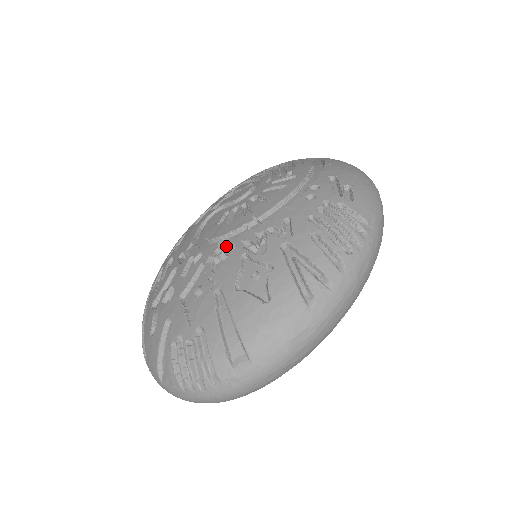
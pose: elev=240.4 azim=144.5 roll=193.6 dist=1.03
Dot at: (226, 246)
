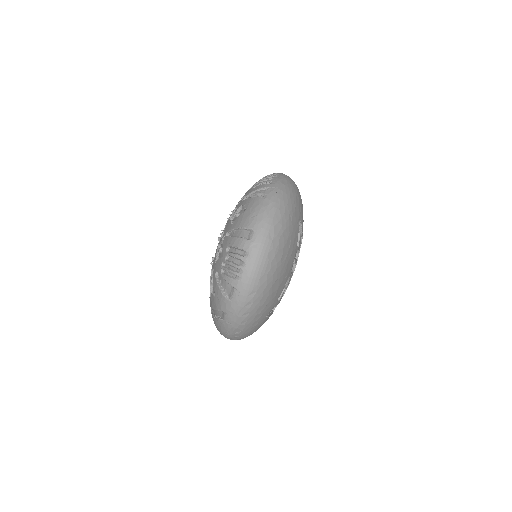
Dot at: (223, 230)
